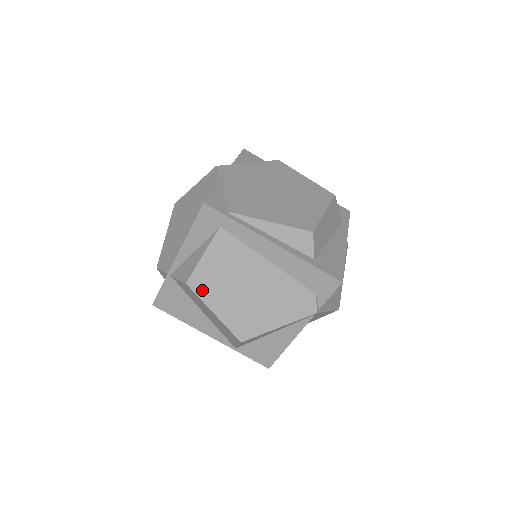
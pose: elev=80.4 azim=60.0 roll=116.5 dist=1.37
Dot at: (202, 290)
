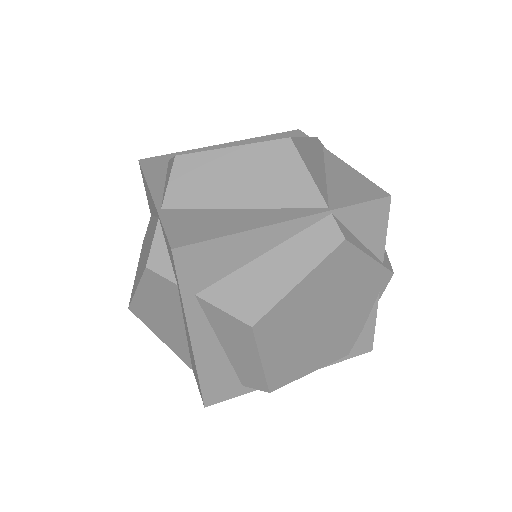
Dot at: occluded
